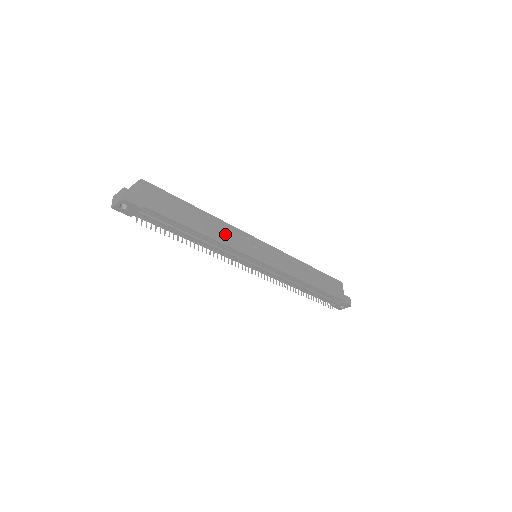
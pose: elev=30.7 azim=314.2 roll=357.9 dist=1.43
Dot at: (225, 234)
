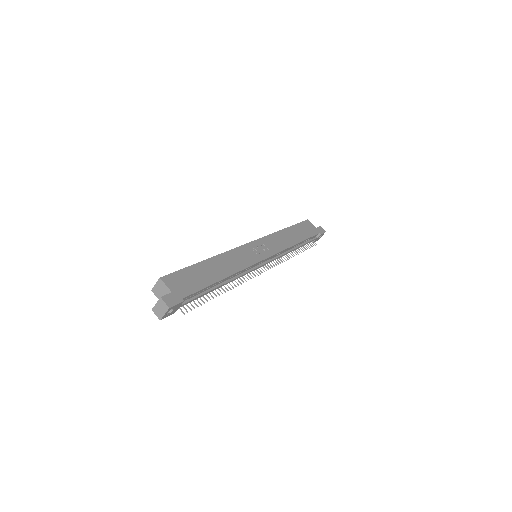
Dot at: (234, 262)
